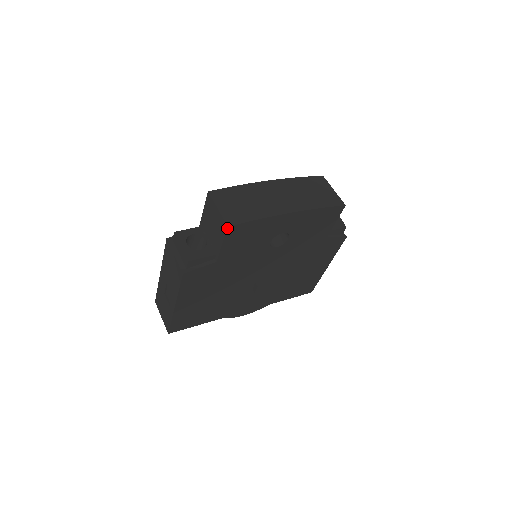
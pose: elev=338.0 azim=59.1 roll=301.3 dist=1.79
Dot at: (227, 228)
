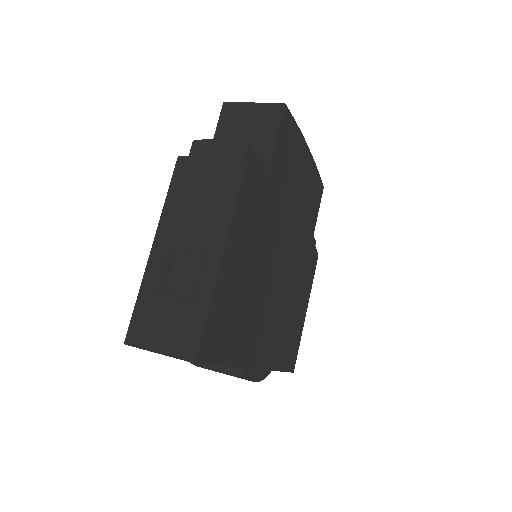
Dot at: (284, 106)
